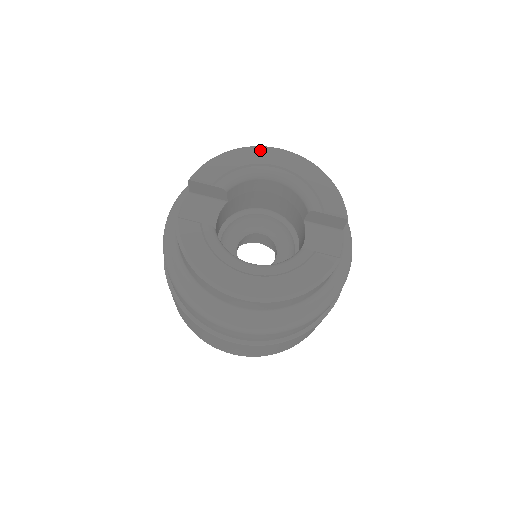
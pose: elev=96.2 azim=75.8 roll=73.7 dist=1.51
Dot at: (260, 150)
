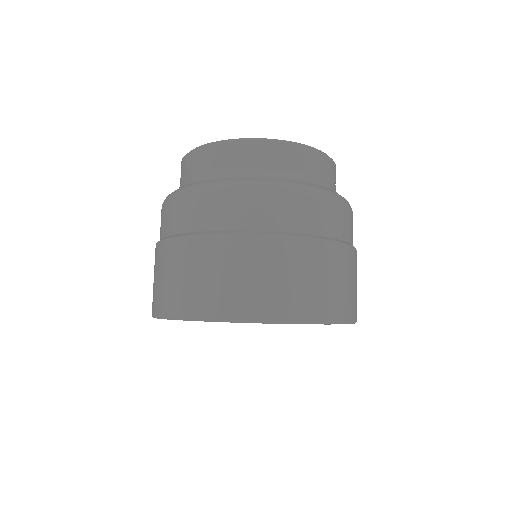
Dot at: occluded
